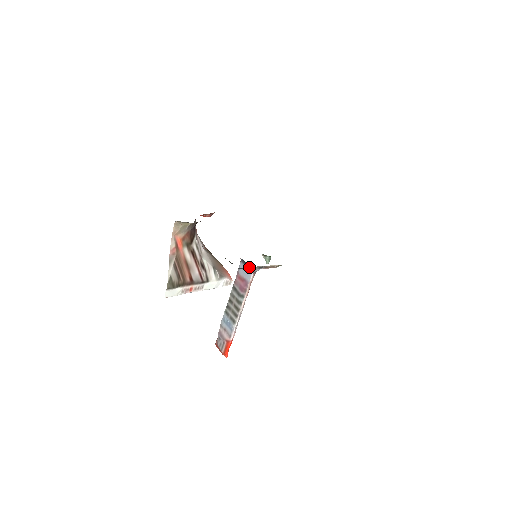
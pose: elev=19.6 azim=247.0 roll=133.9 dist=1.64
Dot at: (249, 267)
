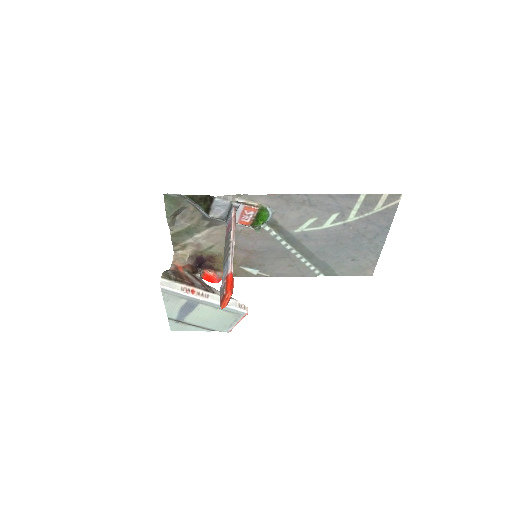
Dot at: (224, 196)
